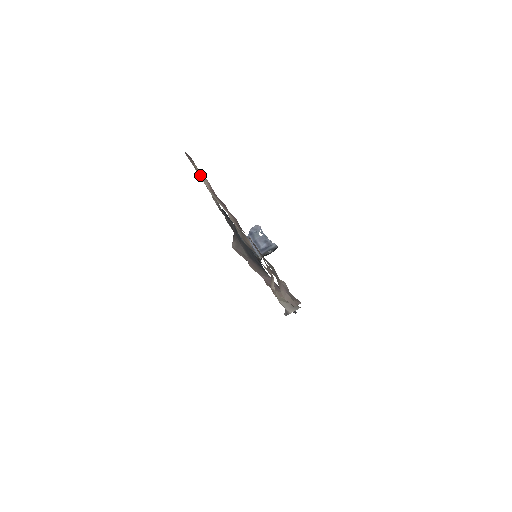
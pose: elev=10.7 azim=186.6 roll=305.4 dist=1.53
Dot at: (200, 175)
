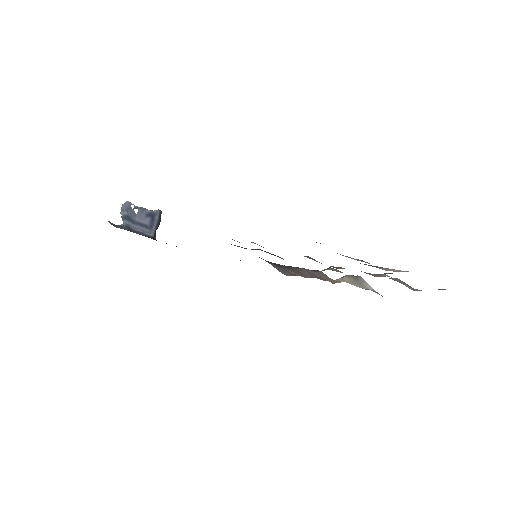
Dot at: occluded
